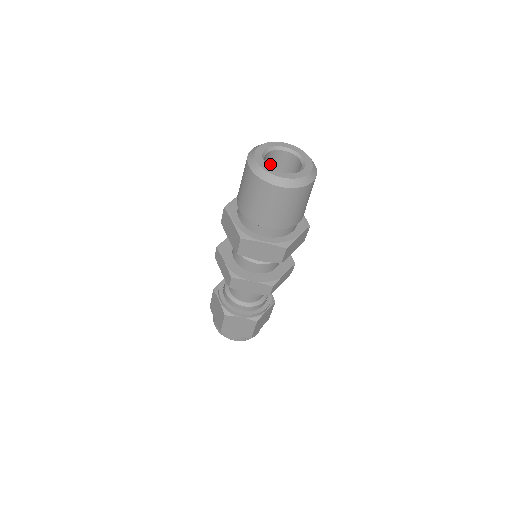
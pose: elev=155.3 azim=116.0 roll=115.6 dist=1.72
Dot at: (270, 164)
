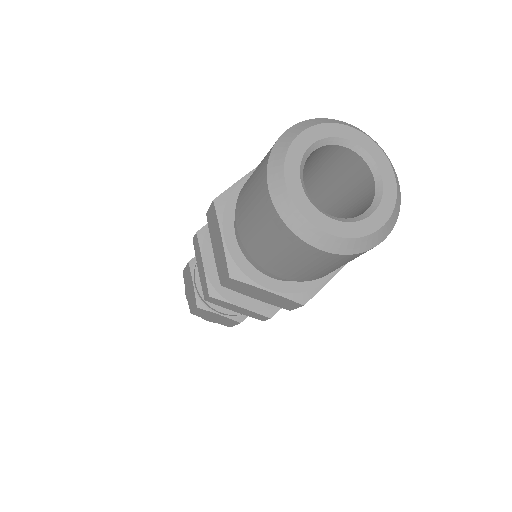
Dot at: (313, 160)
